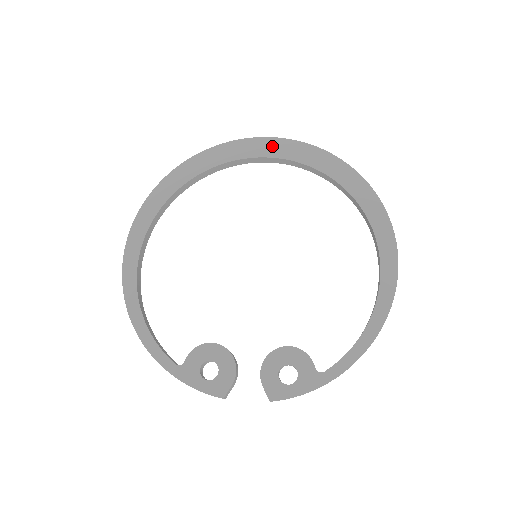
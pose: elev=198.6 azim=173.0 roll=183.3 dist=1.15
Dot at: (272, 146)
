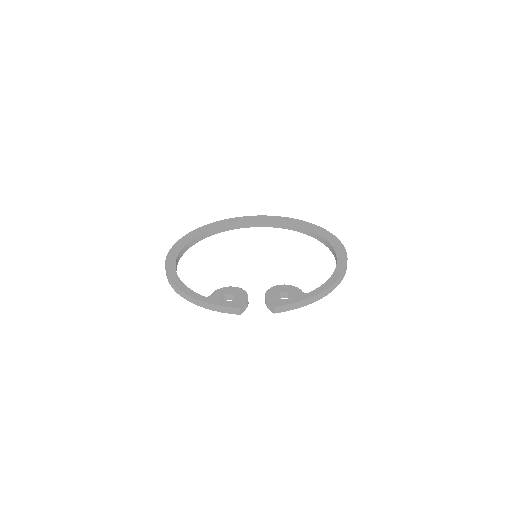
Dot at: (261, 218)
